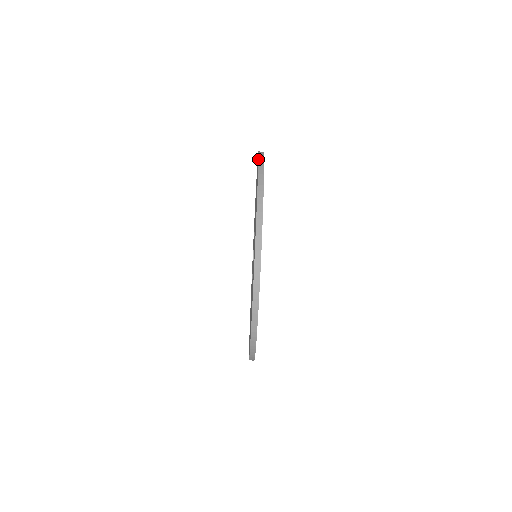
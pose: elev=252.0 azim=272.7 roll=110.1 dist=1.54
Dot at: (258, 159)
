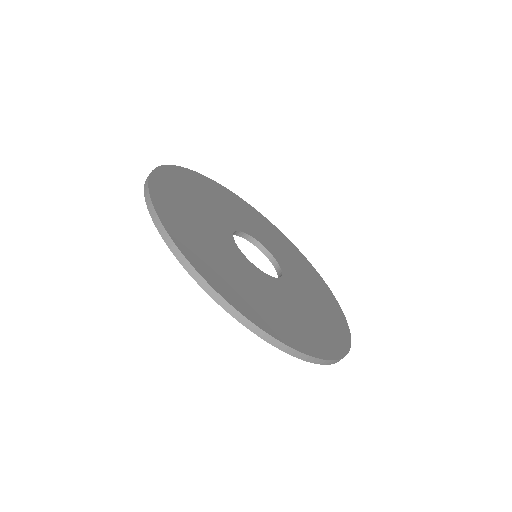
Dot at: occluded
